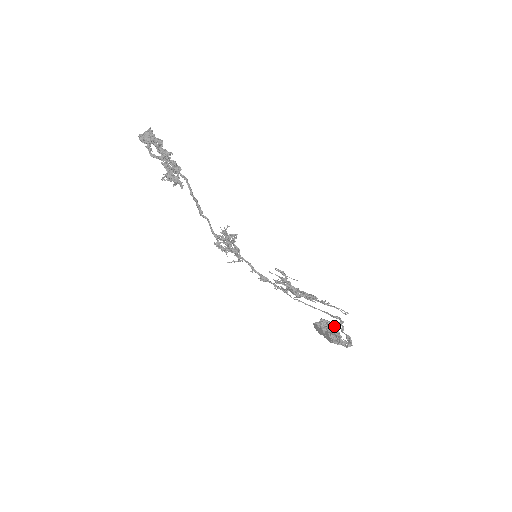
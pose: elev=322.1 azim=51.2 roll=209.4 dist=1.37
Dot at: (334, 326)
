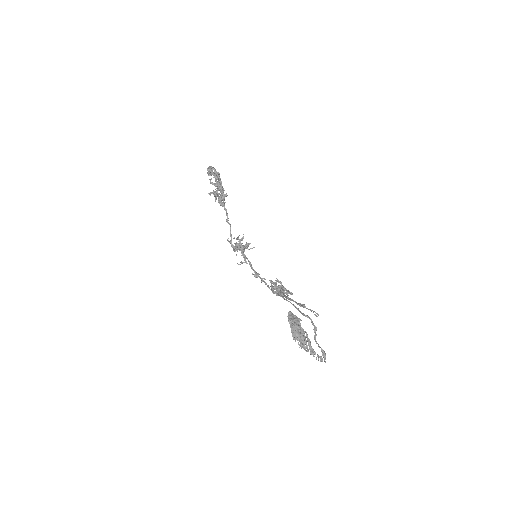
Dot at: (299, 320)
